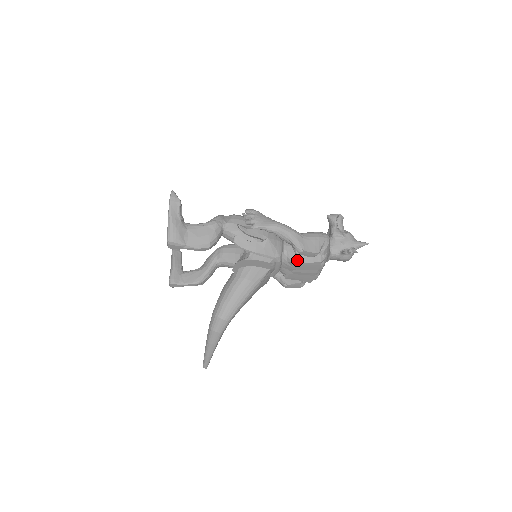
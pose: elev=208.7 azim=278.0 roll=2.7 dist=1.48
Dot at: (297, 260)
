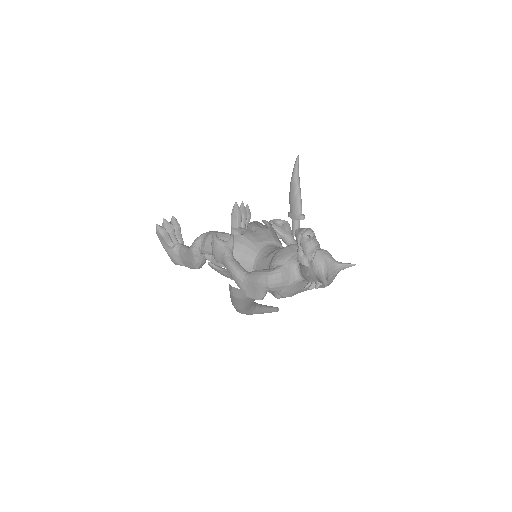
Dot at: occluded
